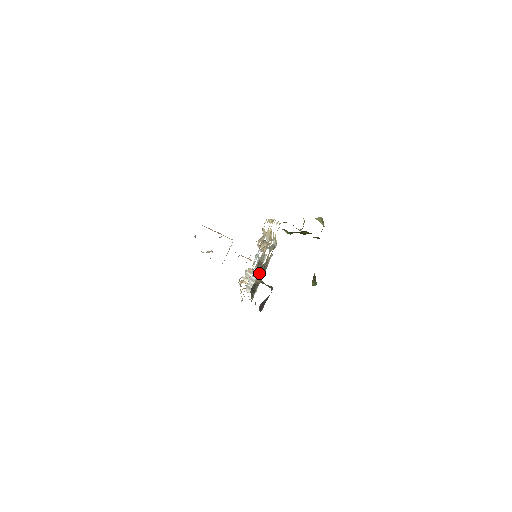
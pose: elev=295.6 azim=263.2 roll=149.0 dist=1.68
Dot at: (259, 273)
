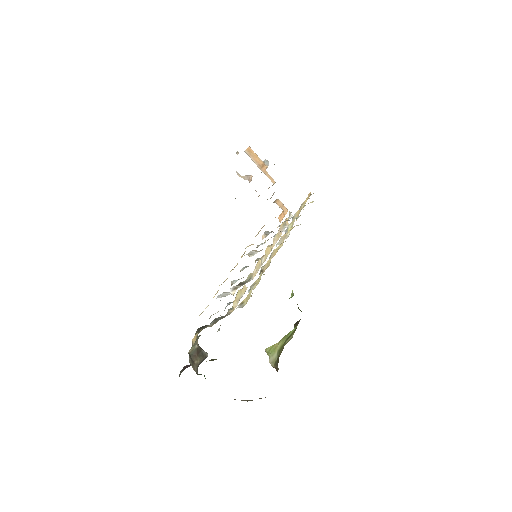
Dot at: (200, 335)
